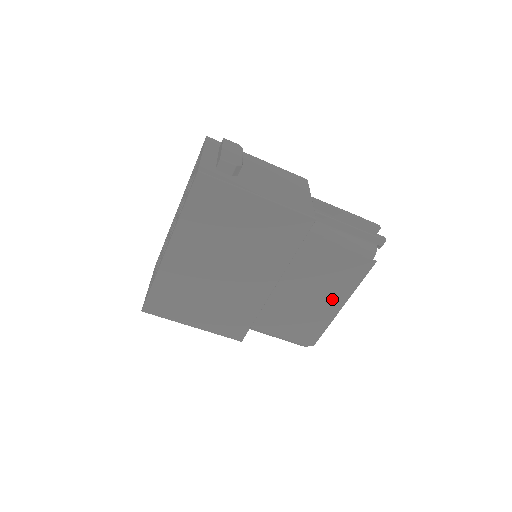
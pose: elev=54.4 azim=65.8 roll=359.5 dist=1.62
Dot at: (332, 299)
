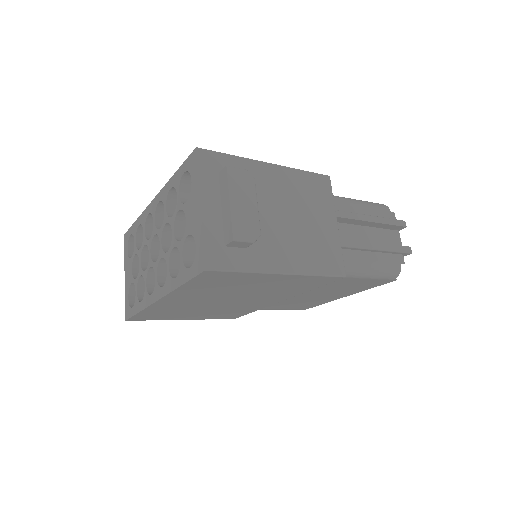
Dot at: (337, 295)
